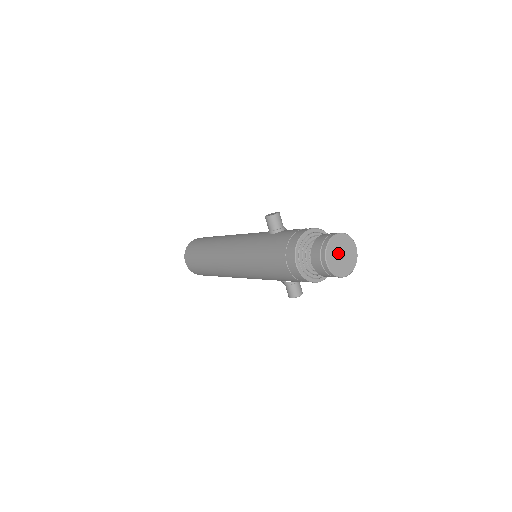
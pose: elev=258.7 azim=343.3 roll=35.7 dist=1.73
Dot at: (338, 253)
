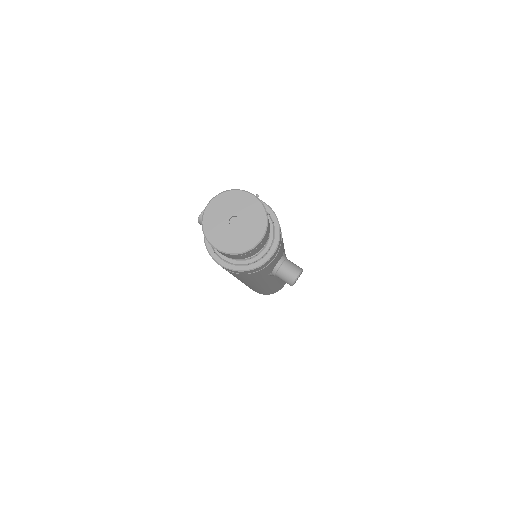
Dot at: (226, 224)
